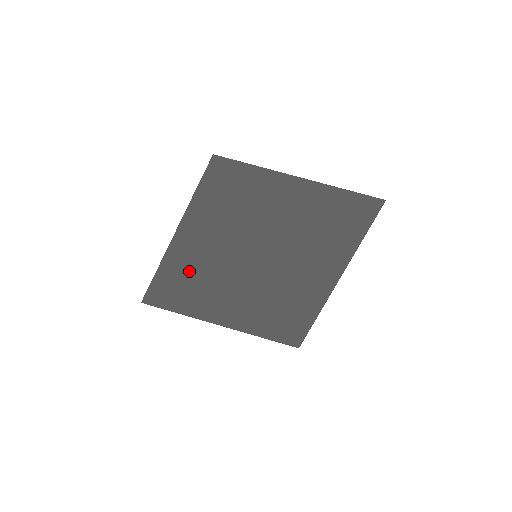
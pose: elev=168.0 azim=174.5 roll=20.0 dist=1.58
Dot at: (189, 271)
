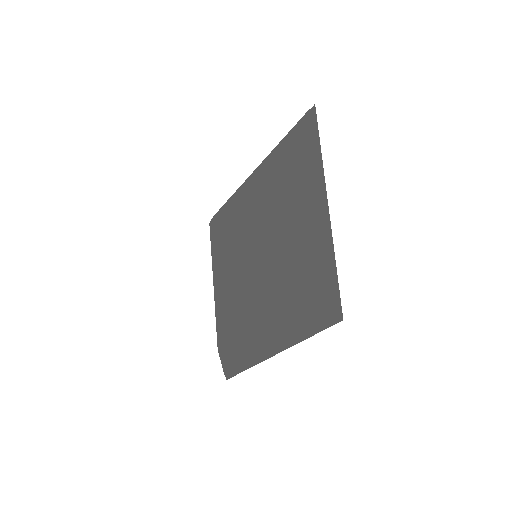
Dot at: occluded
